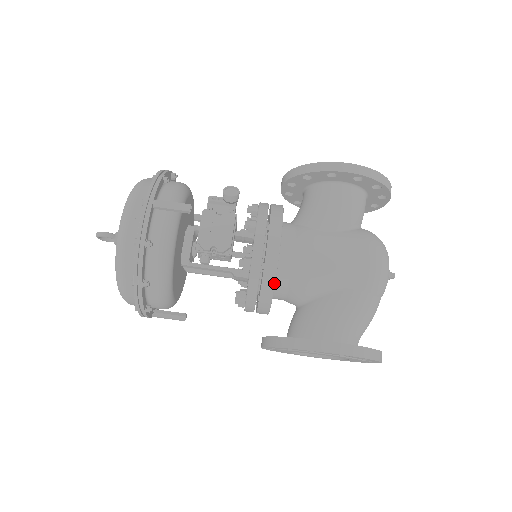
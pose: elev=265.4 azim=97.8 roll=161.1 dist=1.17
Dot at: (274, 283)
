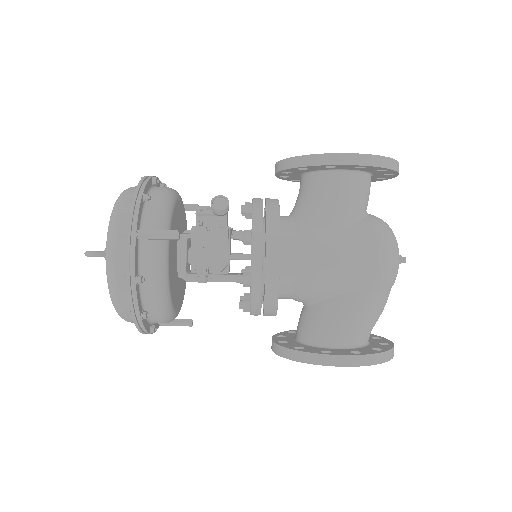
Dot at: (277, 297)
